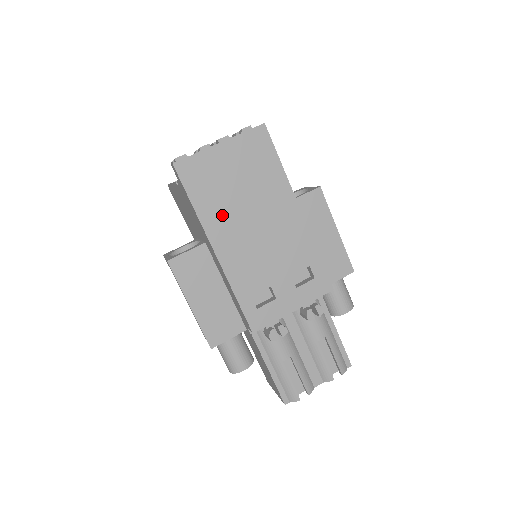
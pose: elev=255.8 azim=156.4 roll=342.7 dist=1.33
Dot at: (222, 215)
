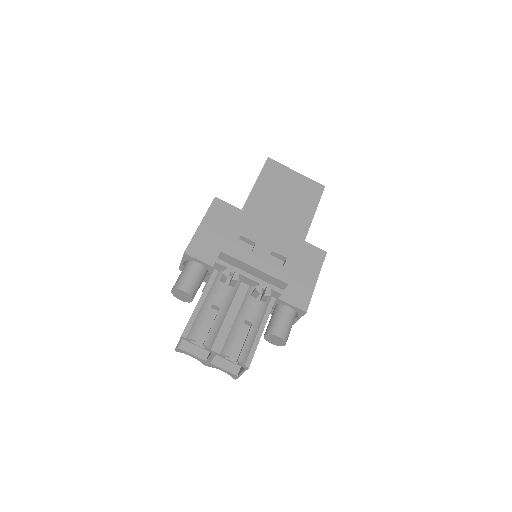
Dot at: (267, 193)
